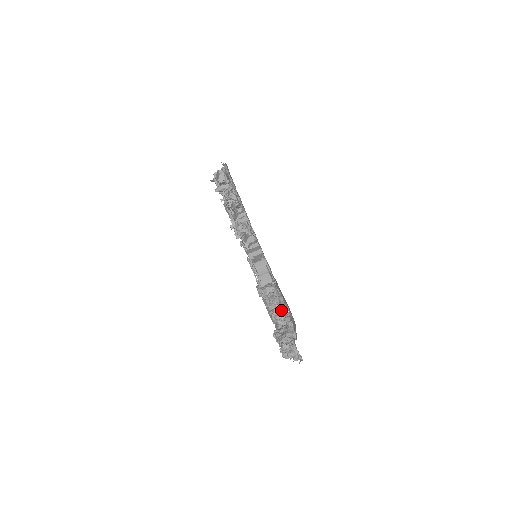
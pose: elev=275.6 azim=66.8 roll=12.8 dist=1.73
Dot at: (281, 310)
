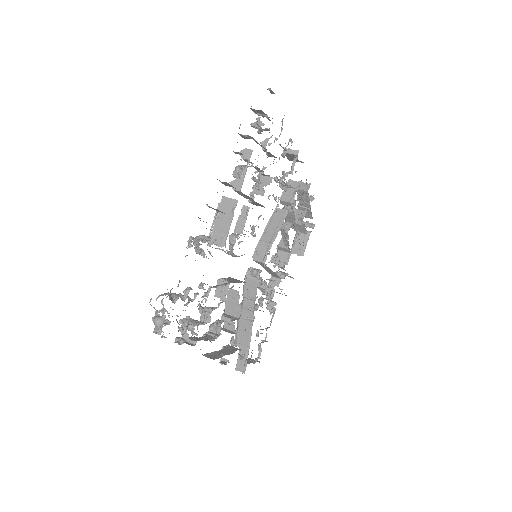
Dot at: (216, 307)
